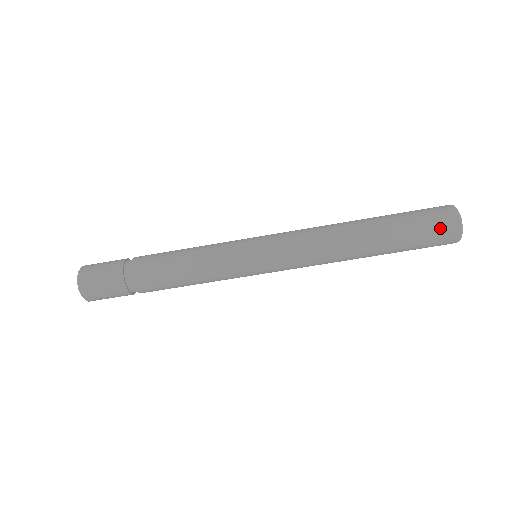
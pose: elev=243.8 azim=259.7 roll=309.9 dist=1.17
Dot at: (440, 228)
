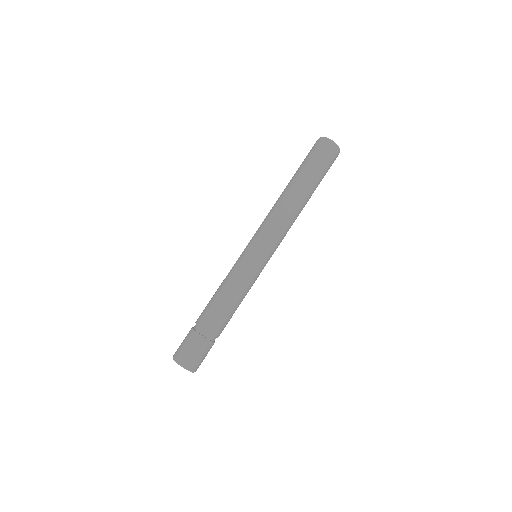
Dot at: (319, 149)
